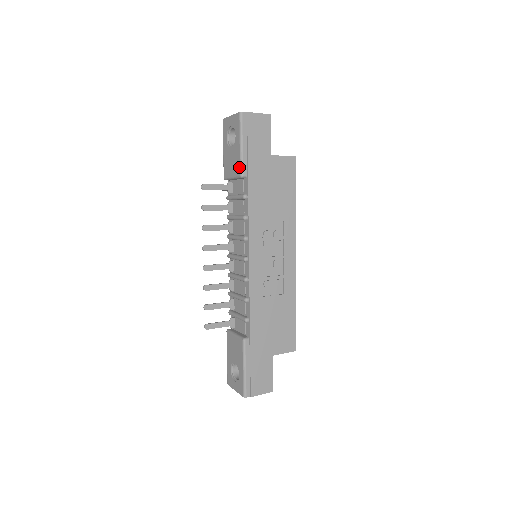
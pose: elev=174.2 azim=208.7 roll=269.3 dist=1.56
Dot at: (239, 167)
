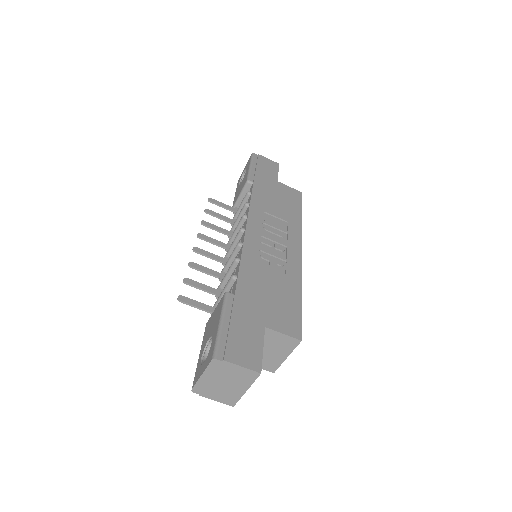
Dot at: (246, 178)
